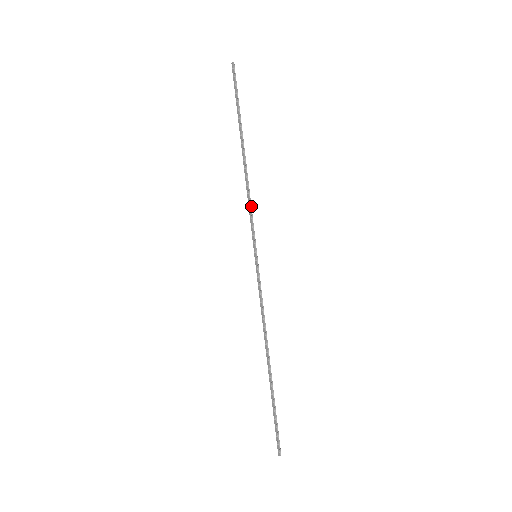
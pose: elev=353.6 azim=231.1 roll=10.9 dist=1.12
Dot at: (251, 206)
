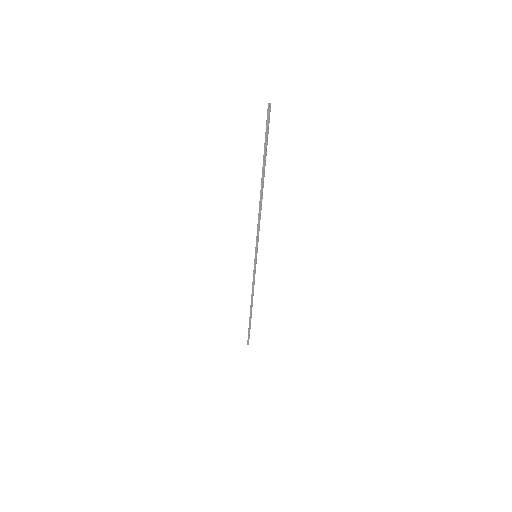
Dot at: occluded
